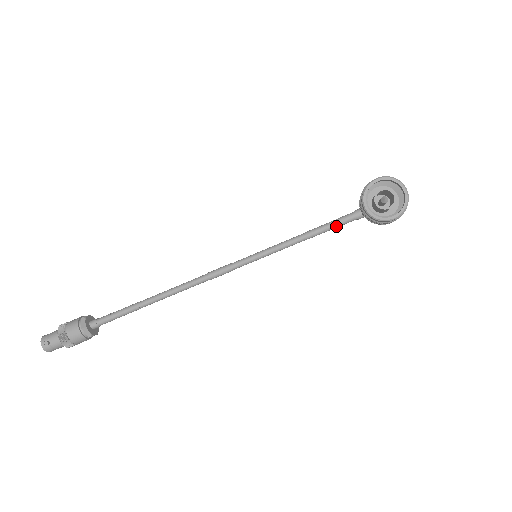
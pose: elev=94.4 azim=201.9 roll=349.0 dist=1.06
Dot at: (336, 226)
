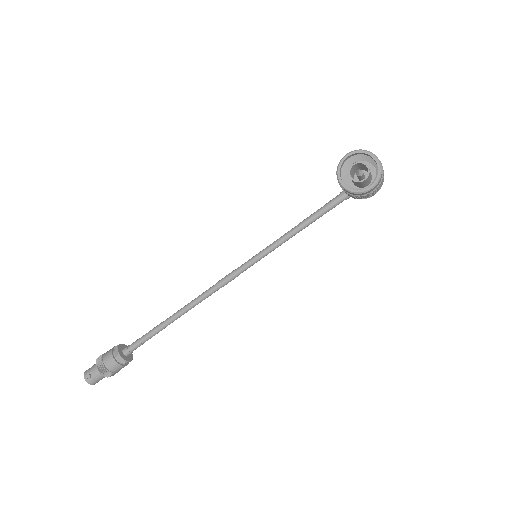
Dot at: (326, 211)
